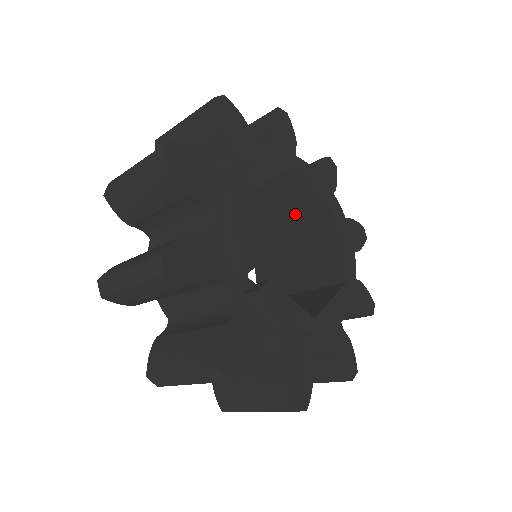
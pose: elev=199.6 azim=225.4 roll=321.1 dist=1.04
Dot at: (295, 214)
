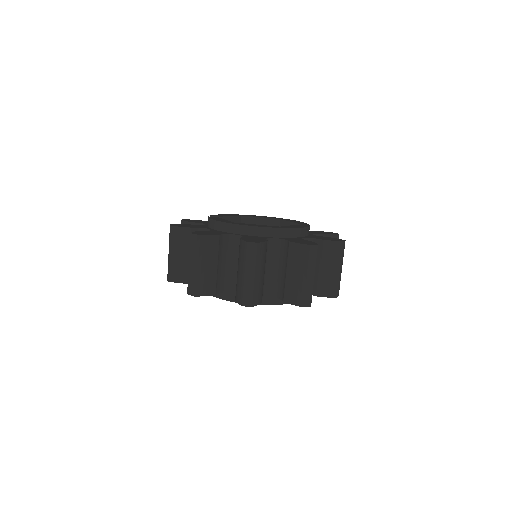
Dot at: occluded
